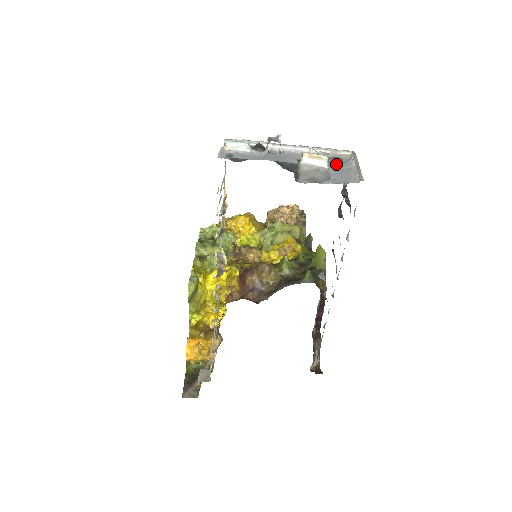
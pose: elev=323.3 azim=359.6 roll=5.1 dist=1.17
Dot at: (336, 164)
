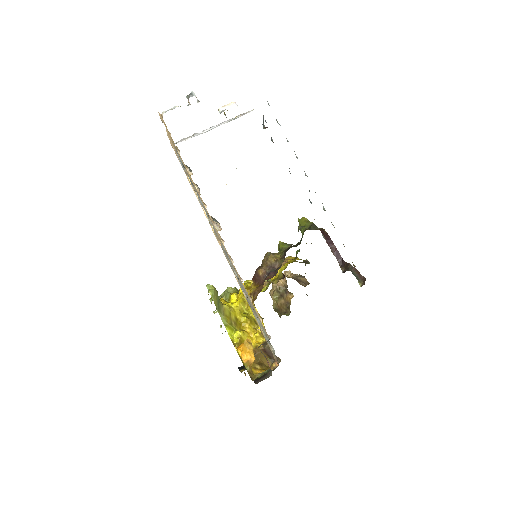
Dot at: occluded
